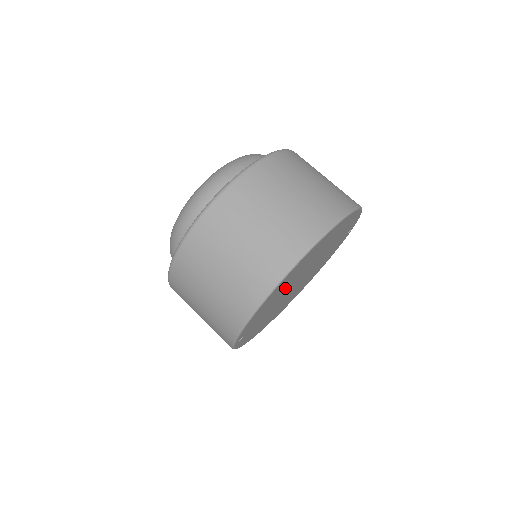
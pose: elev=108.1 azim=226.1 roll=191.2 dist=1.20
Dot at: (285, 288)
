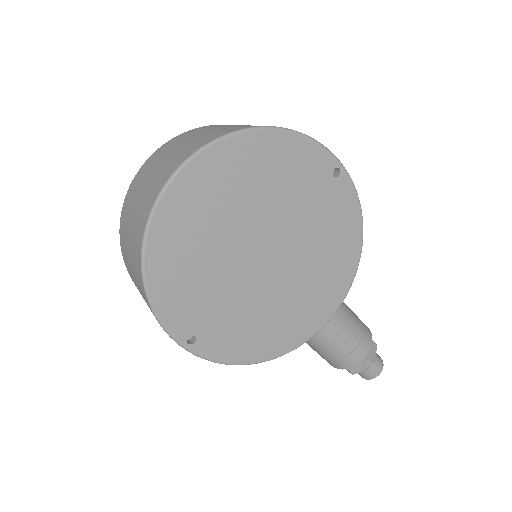
Dot at: (209, 259)
